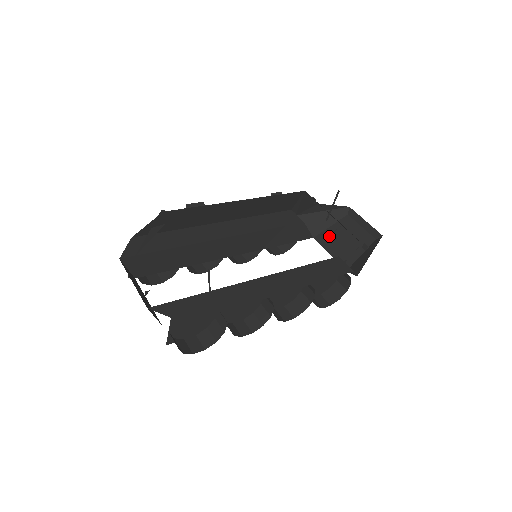
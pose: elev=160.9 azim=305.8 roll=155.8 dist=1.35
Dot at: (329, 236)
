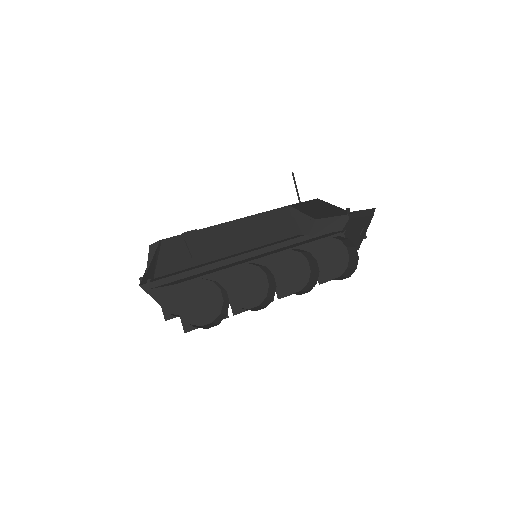
Dot at: occluded
